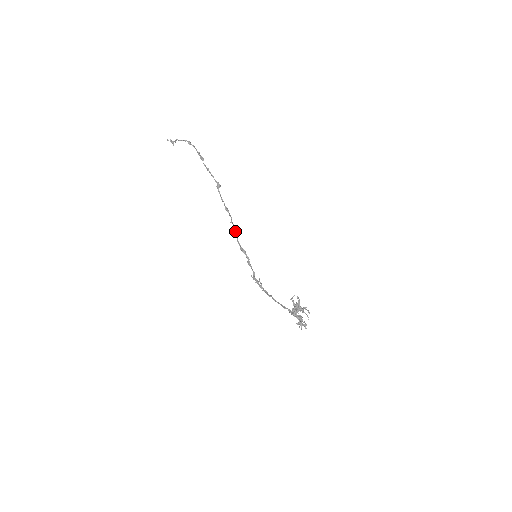
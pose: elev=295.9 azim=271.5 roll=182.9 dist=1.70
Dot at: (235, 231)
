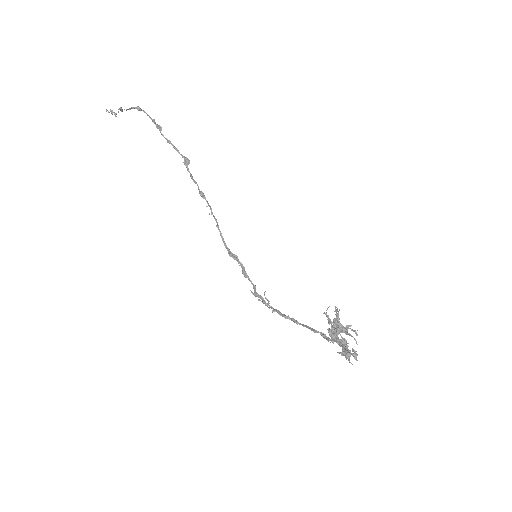
Dot at: (218, 227)
